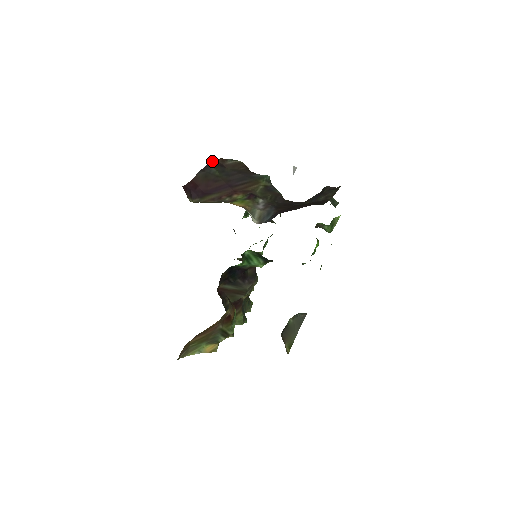
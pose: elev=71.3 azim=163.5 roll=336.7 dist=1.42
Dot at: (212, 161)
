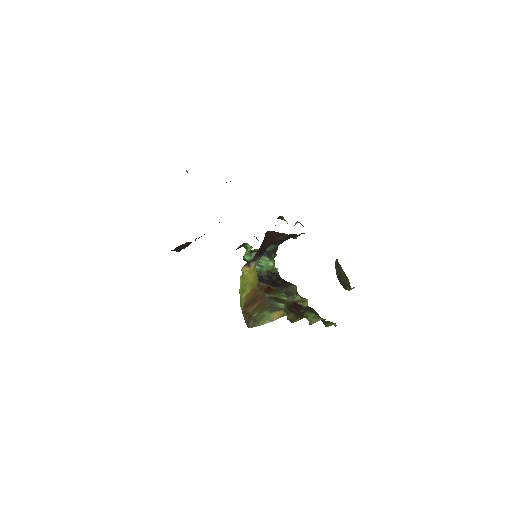
Dot at: occluded
